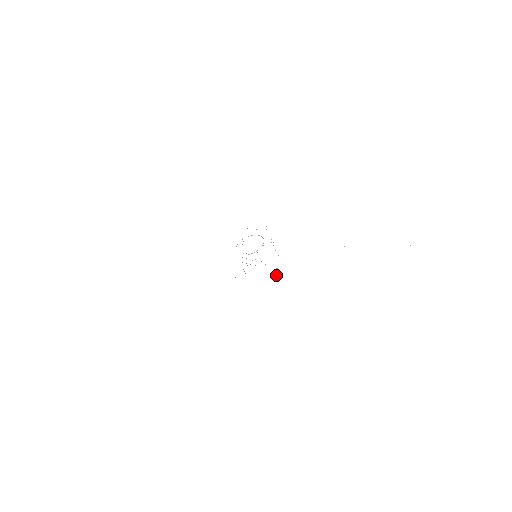
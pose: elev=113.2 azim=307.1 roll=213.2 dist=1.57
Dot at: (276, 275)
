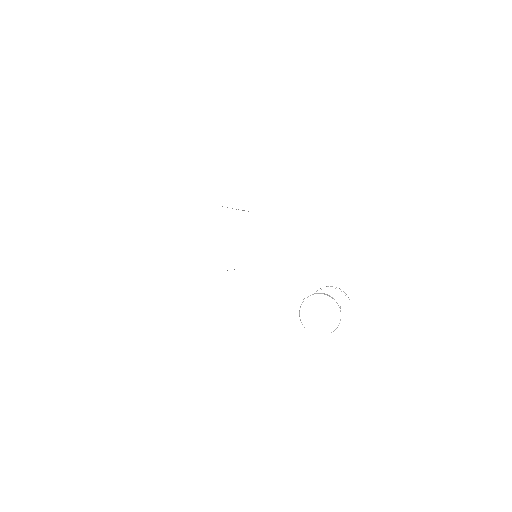
Dot at: occluded
